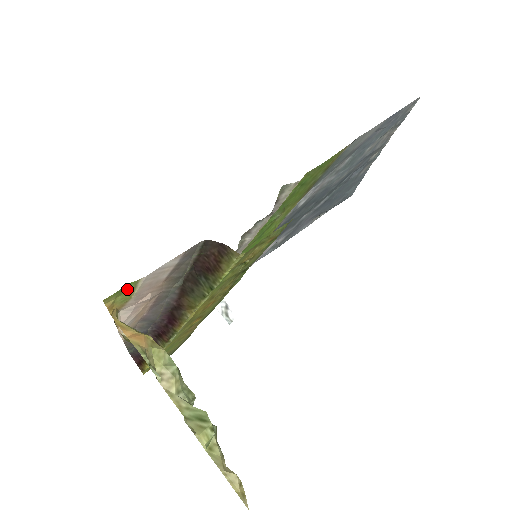
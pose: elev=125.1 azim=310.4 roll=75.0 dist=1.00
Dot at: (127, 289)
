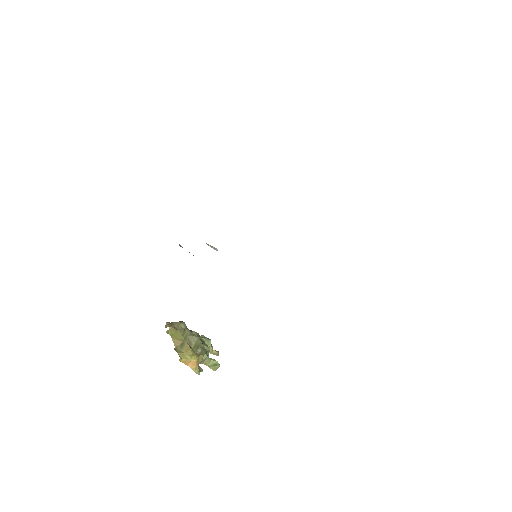
Dot at: occluded
